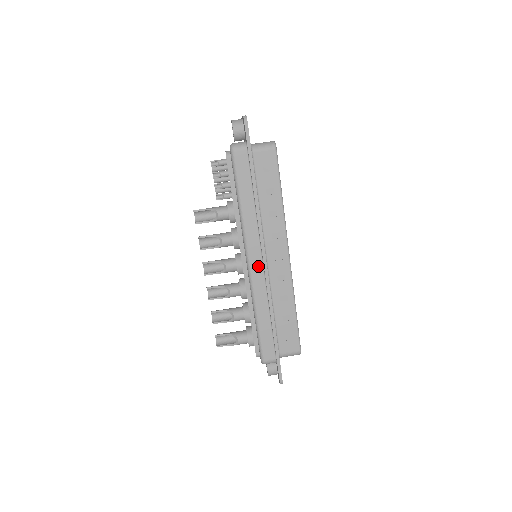
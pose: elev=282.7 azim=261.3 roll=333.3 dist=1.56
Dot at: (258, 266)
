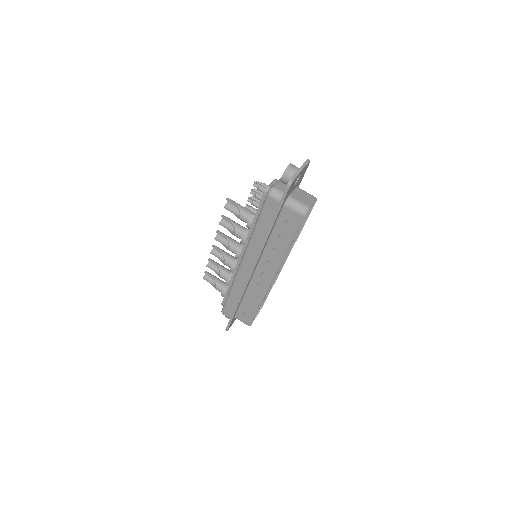
Dot at: (246, 270)
